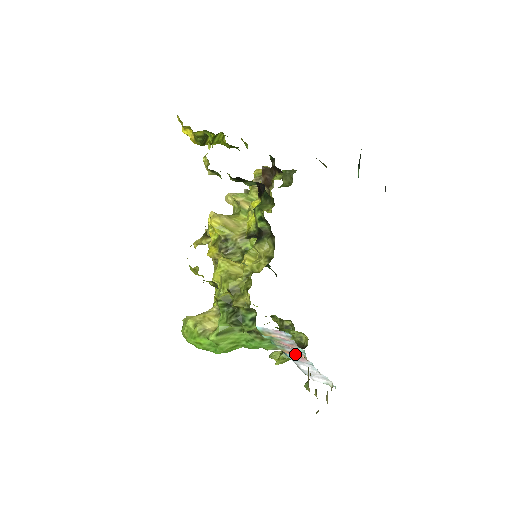
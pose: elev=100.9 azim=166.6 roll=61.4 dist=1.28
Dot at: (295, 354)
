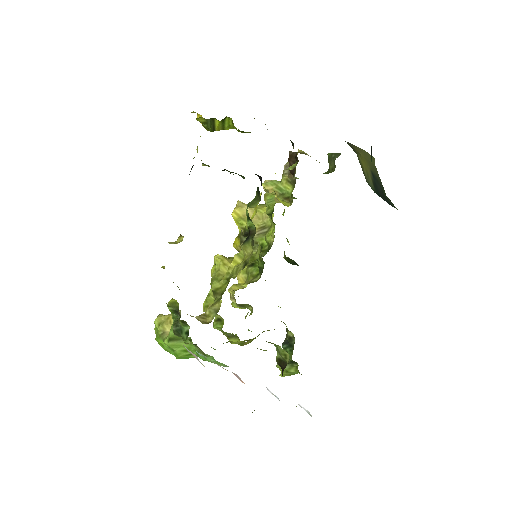
Dot at: (238, 378)
